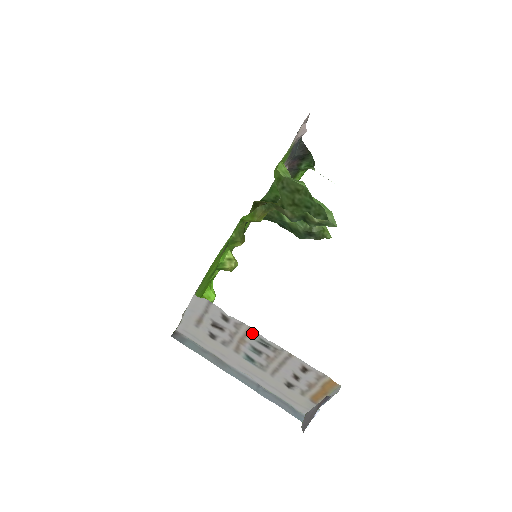
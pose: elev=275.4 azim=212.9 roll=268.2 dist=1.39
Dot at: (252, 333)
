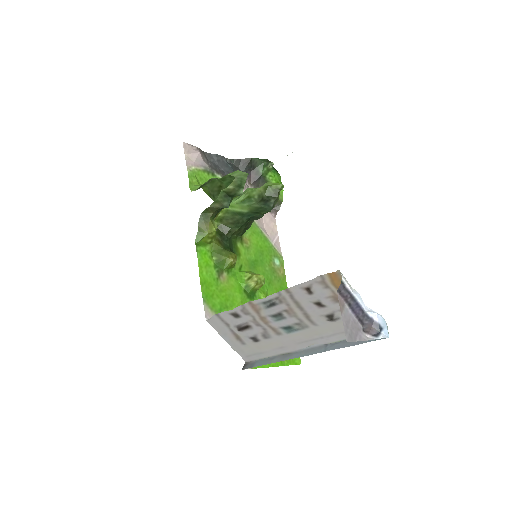
Dot at: (256, 306)
